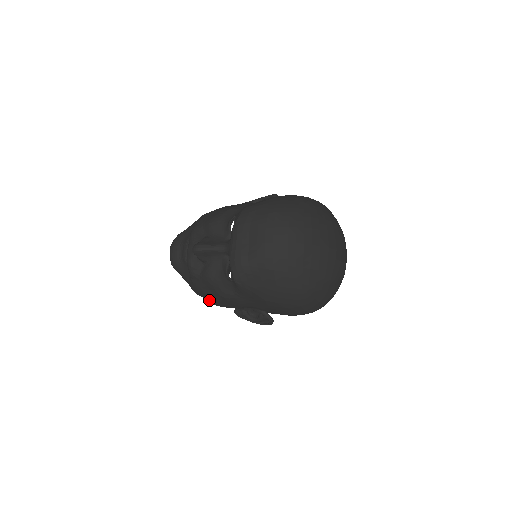
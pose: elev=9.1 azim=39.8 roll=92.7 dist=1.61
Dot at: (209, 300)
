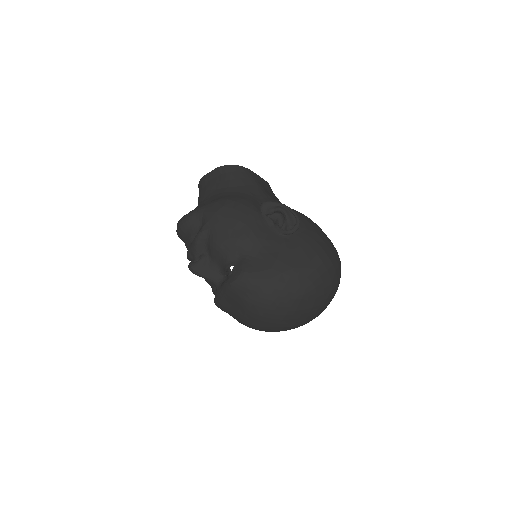
Dot at: occluded
